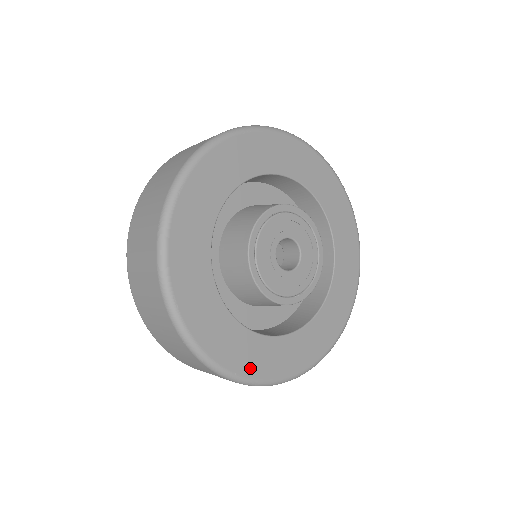
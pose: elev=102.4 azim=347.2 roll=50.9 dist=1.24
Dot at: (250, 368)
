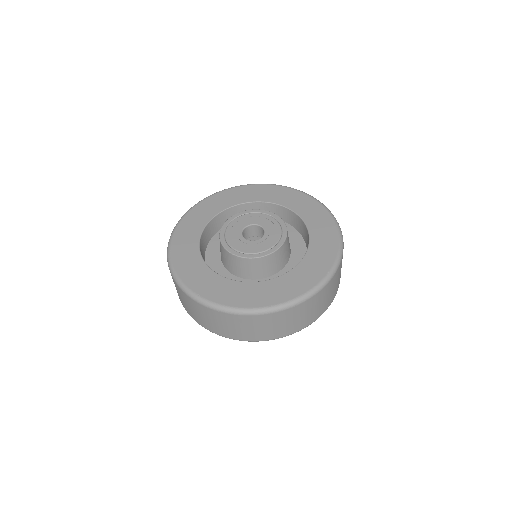
Dot at: (178, 258)
